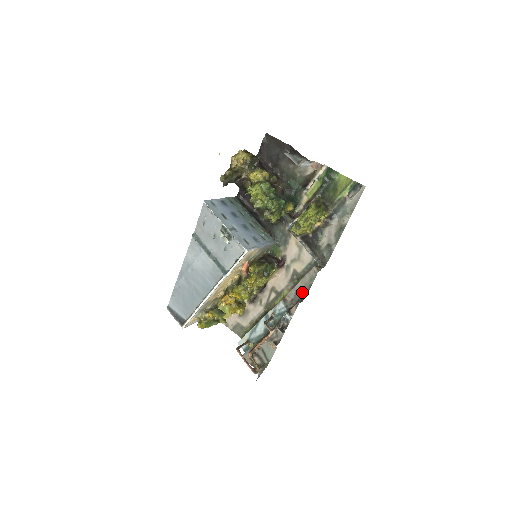
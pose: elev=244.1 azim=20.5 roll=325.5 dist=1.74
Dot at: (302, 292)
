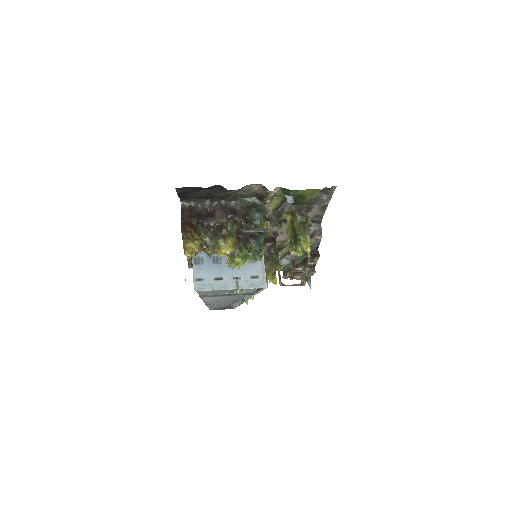
Dot at: (313, 247)
